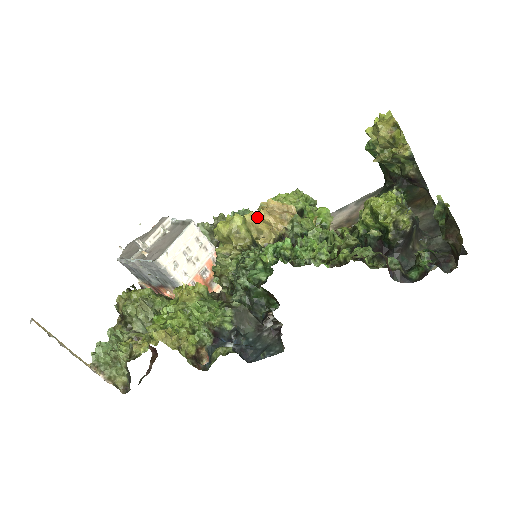
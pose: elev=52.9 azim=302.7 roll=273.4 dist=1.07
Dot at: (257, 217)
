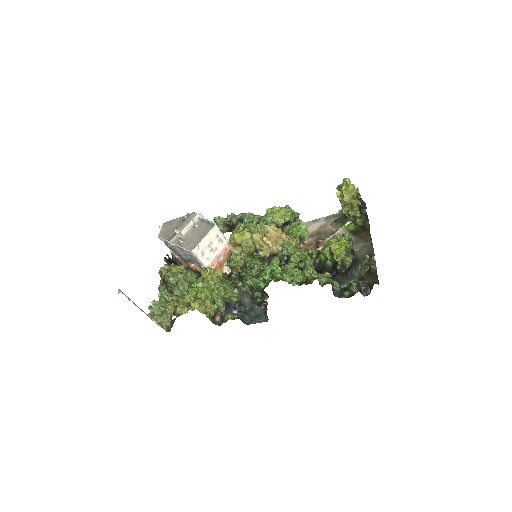
Dot at: (261, 238)
